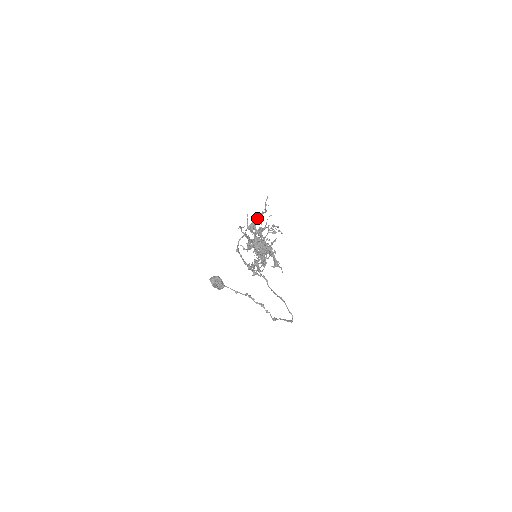
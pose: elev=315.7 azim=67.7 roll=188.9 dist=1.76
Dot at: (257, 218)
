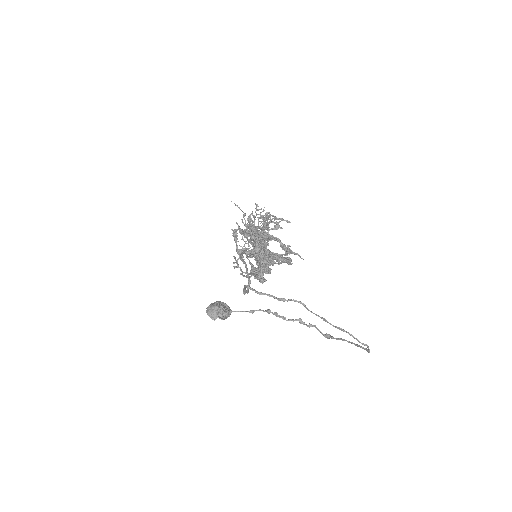
Dot at: (259, 245)
